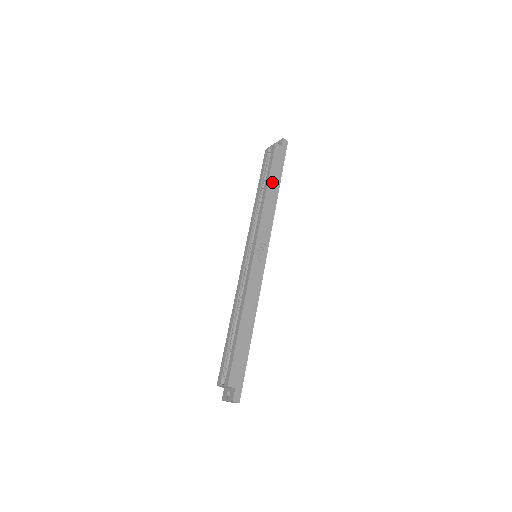
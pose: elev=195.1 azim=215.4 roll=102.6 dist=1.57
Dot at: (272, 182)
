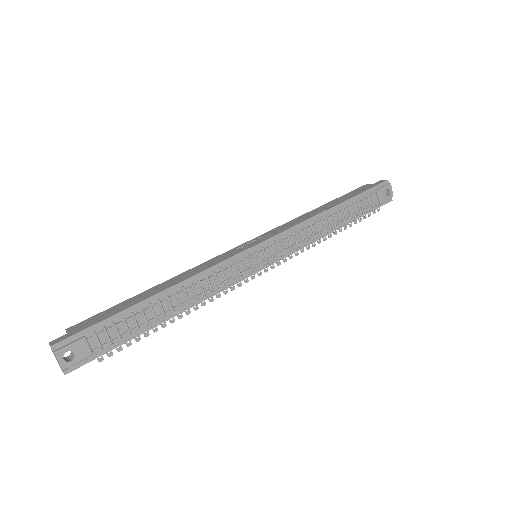
Dot at: (330, 204)
